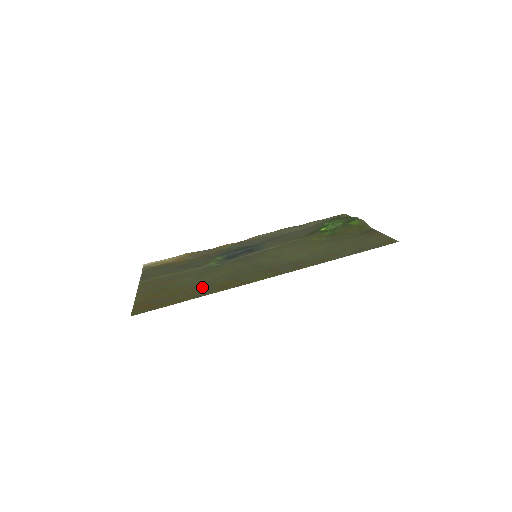
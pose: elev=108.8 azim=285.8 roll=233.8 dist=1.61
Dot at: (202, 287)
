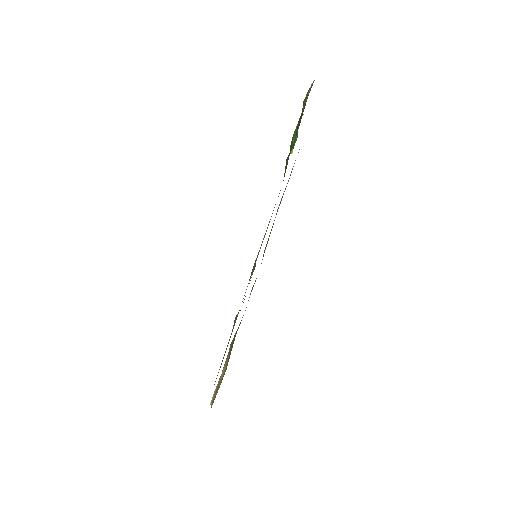
Dot at: occluded
